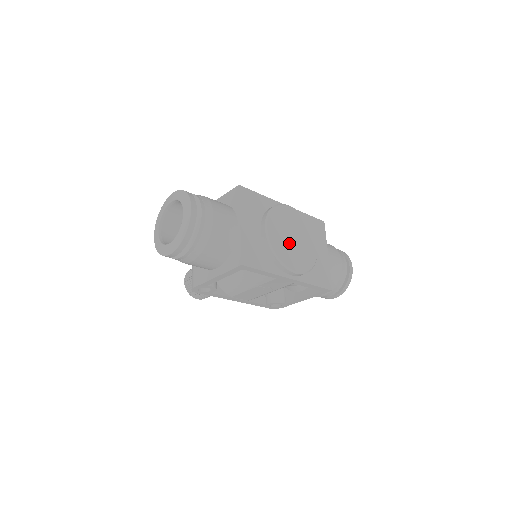
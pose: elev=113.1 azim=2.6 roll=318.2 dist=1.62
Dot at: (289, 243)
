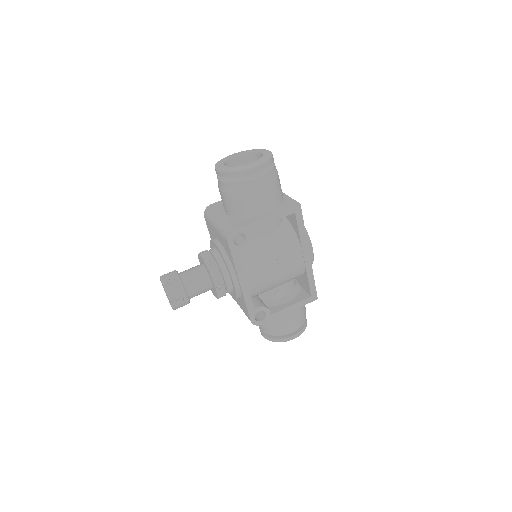
Dot at: occluded
